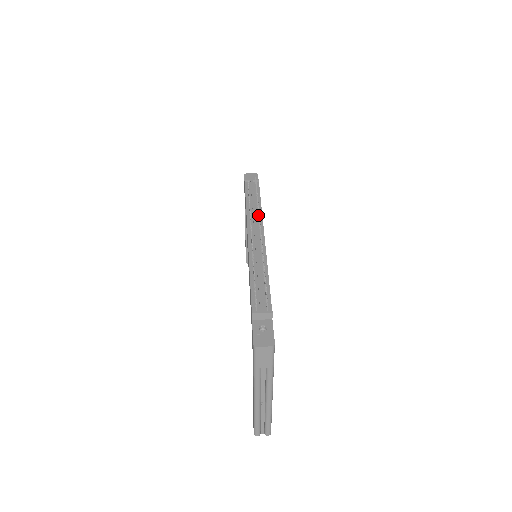
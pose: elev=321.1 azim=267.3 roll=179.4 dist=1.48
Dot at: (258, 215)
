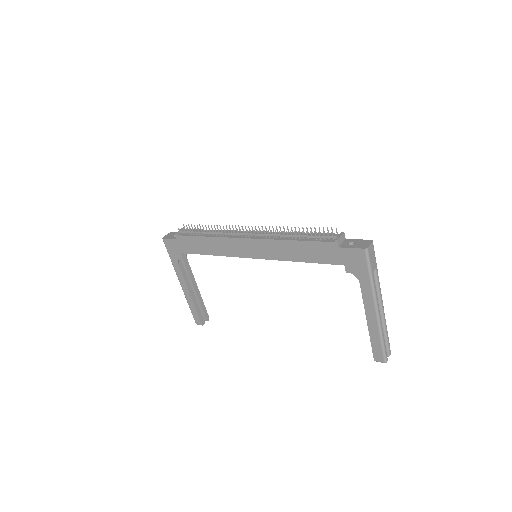
Dot at: (227, 231)
